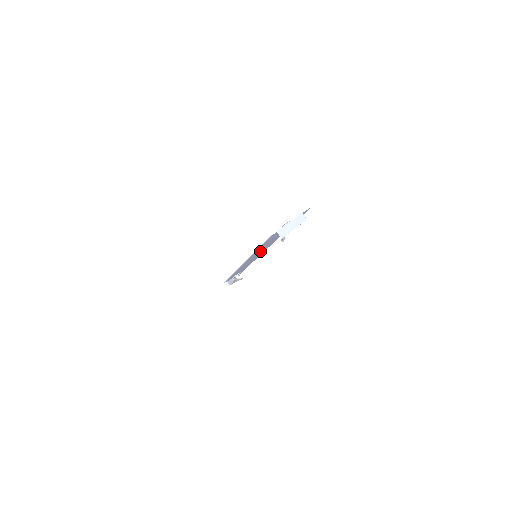
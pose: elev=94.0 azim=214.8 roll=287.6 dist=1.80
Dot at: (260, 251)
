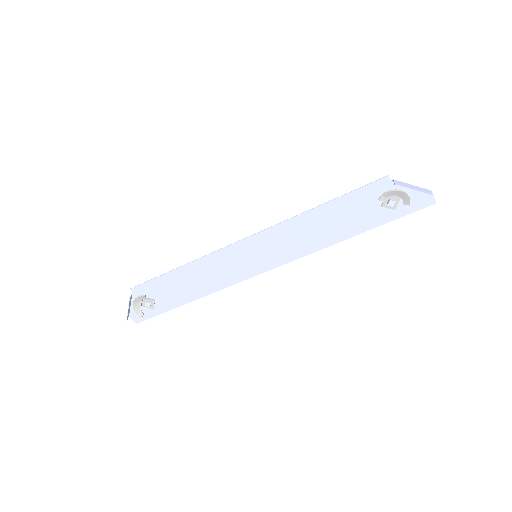
Dot at: (279, 245)
